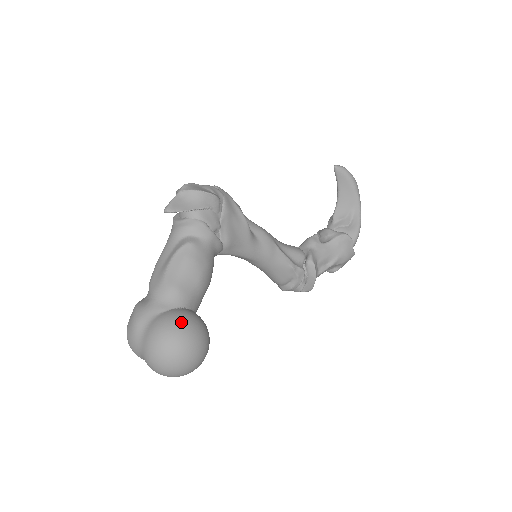
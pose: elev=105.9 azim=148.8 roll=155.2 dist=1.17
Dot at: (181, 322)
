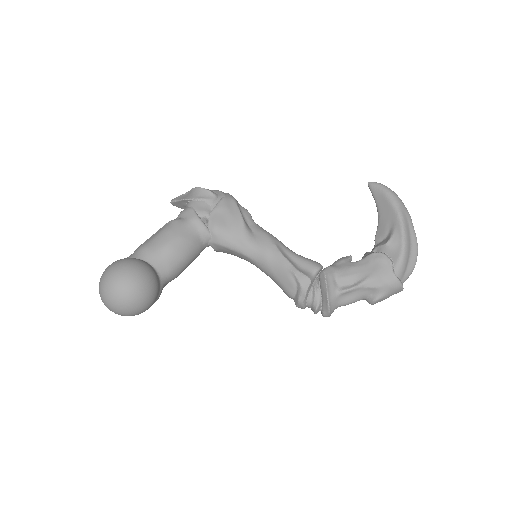
Dot at: (124, 260)
